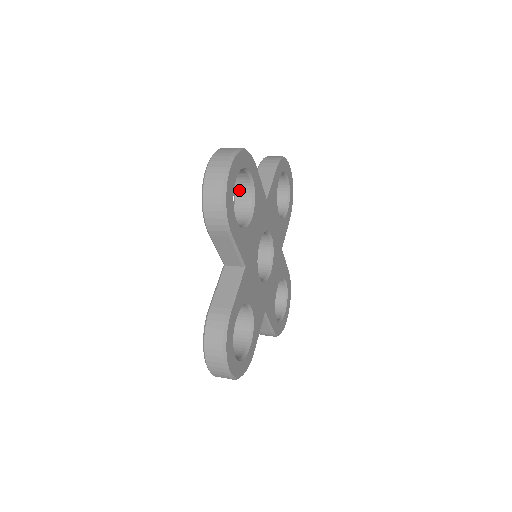
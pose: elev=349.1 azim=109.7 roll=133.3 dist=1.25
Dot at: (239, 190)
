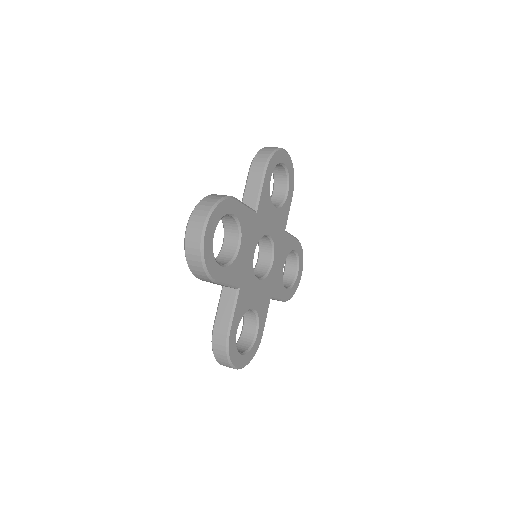
Dot at: (226, 221)
